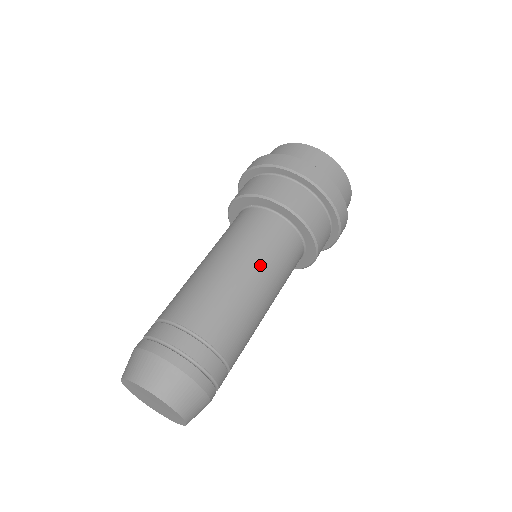
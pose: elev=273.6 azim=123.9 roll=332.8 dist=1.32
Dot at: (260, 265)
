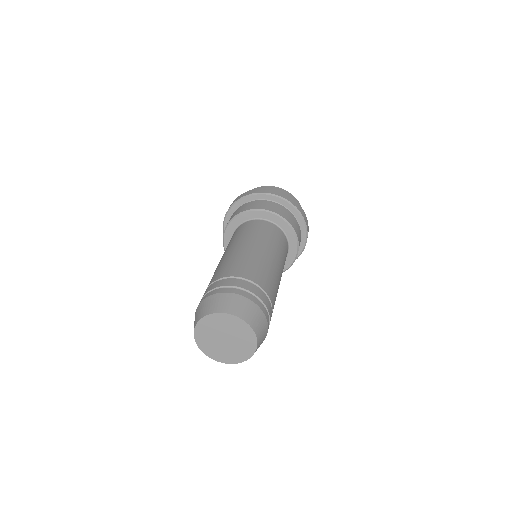
Dot at: (266, 243)
